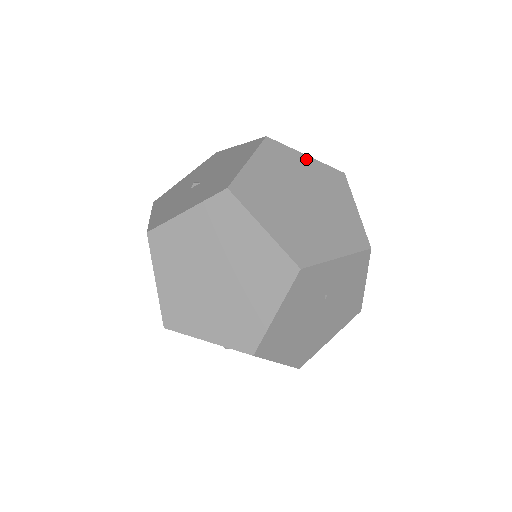
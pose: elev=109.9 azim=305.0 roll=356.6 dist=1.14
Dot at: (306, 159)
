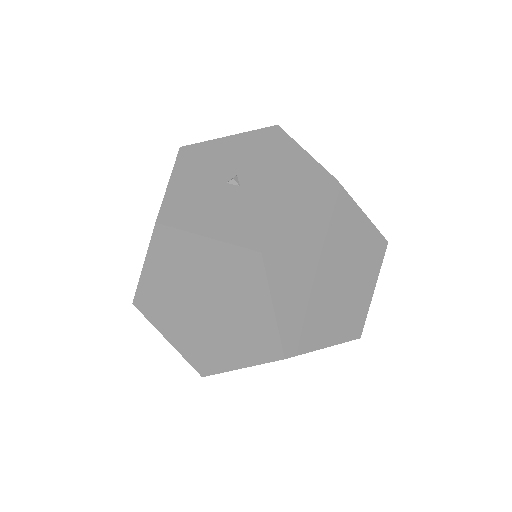
Dot at: (361, 219)
